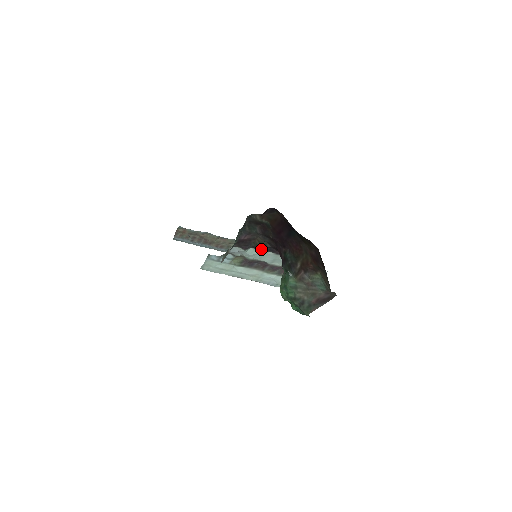
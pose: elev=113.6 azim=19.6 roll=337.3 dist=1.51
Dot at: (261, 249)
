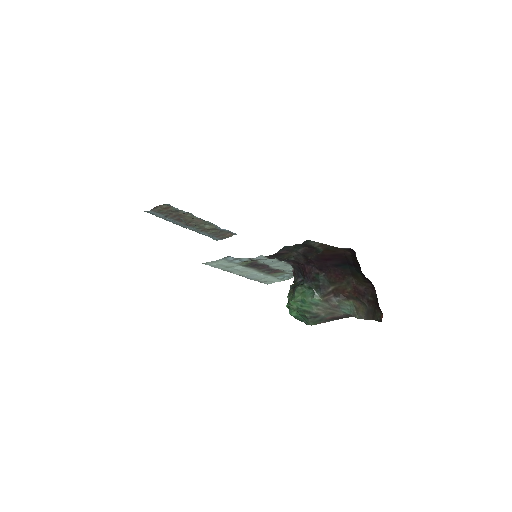
Dot at: (282, 260)
